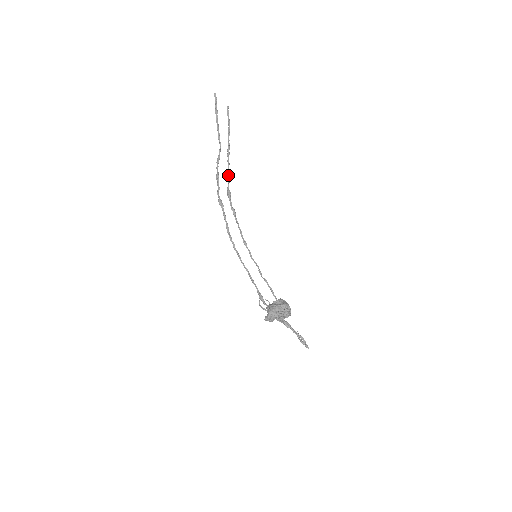
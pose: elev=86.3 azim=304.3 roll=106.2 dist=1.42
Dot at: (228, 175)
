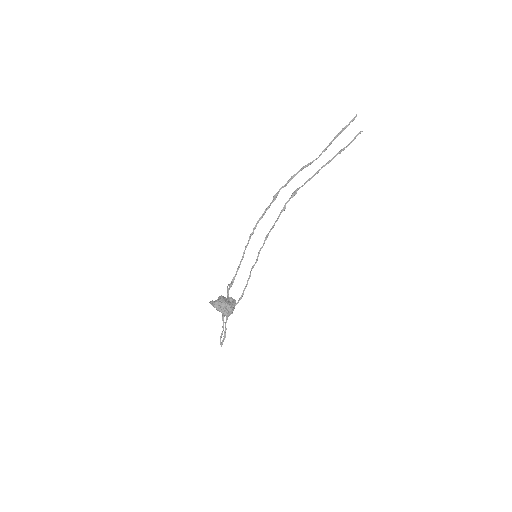
Dot at: (308, 180)
